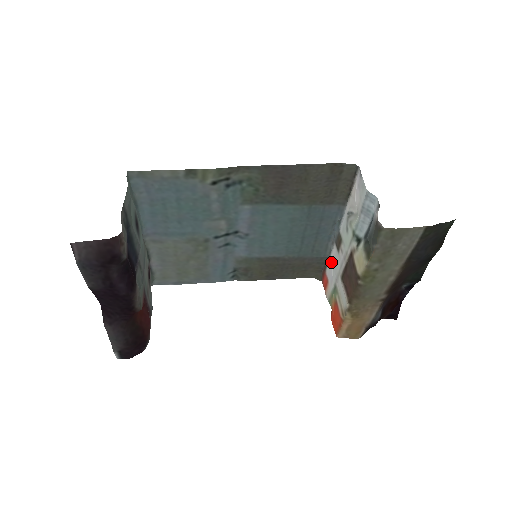
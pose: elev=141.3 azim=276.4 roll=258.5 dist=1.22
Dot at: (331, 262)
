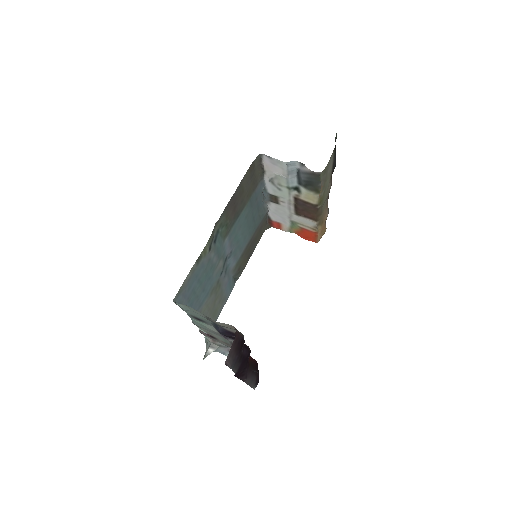
Dot at: (272, 213)
